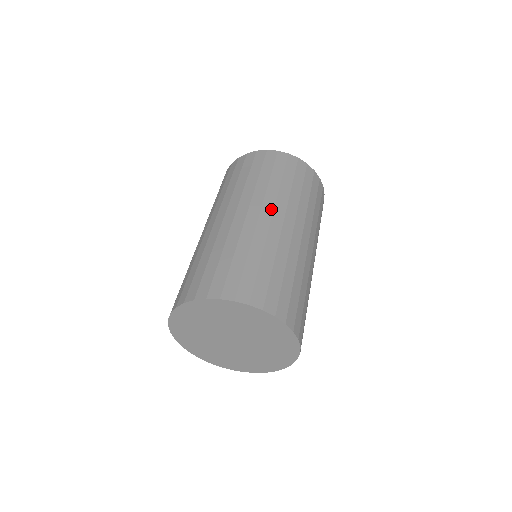
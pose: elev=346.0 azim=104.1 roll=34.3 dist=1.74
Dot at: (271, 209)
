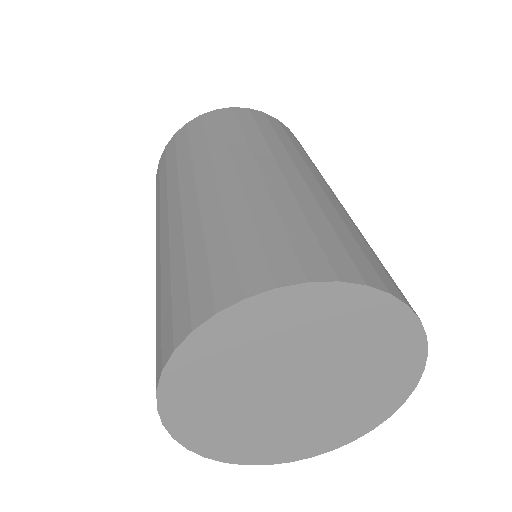
Dot at: (289, 161)
